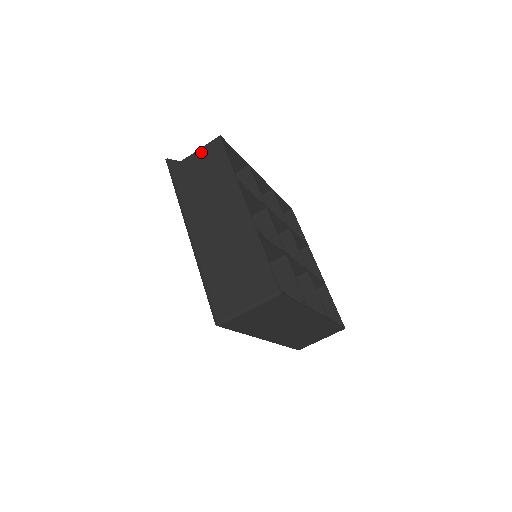
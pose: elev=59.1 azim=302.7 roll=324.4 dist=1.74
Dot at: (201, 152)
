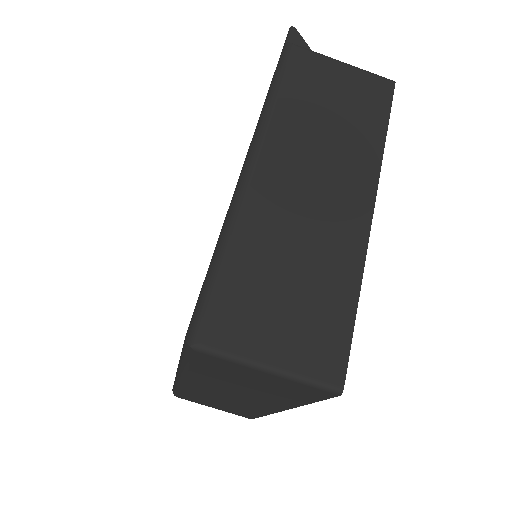
Dot at: (355, 72)
